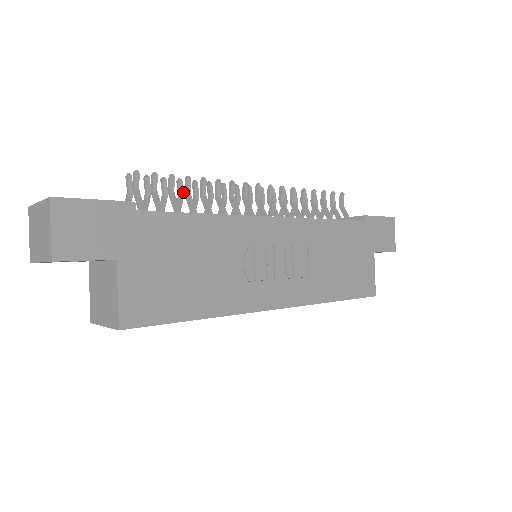
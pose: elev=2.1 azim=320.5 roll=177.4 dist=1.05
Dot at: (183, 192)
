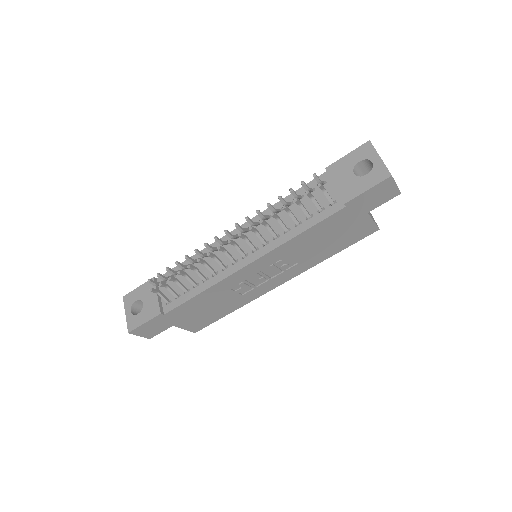
Dot at: (183, 267)
